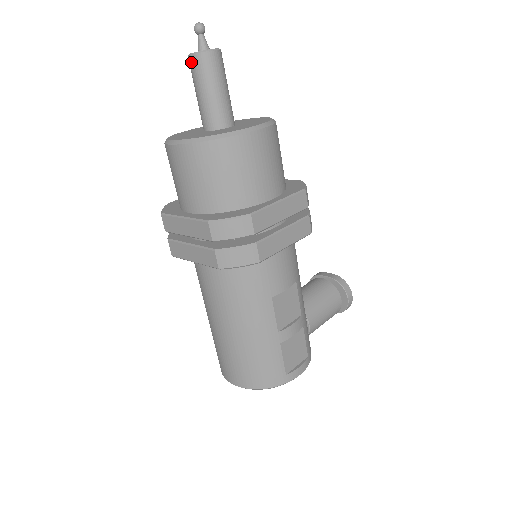
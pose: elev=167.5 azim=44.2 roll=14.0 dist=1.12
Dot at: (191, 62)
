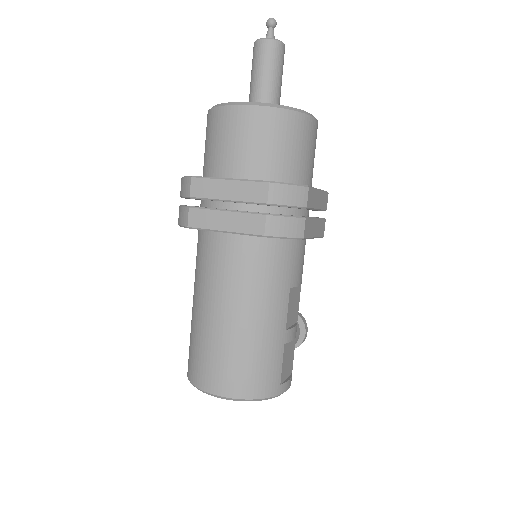
Dot at: (261, 45)
